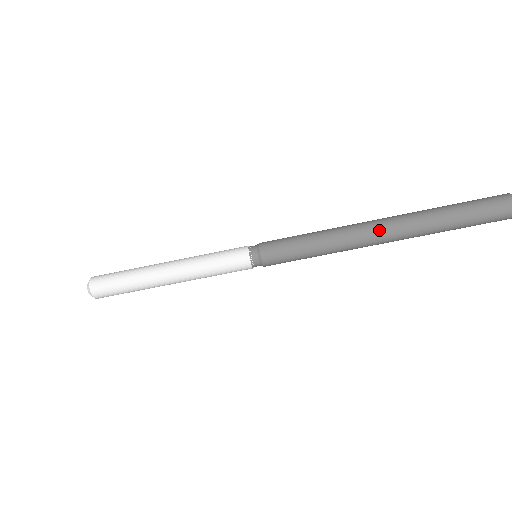
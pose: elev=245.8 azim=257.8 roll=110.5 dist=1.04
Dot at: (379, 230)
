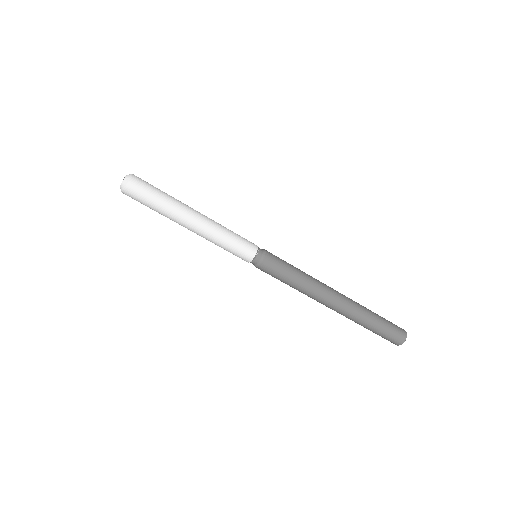
Dot at: (336, 302)
